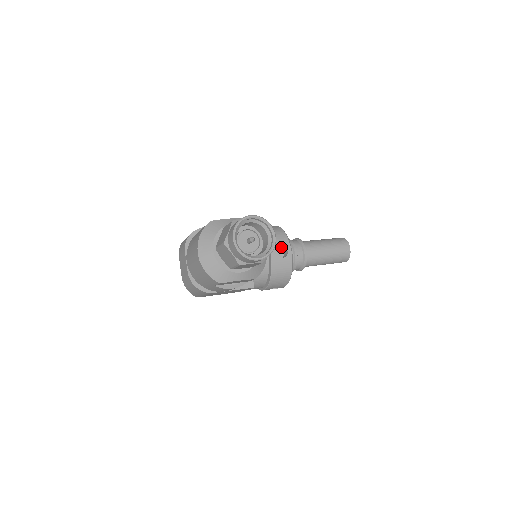
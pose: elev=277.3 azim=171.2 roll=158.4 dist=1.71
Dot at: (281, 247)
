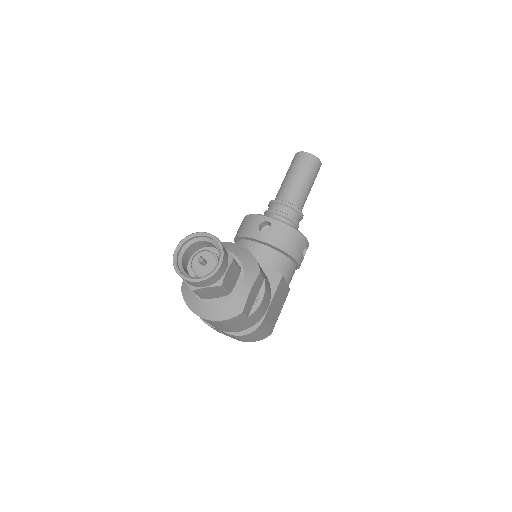
Dot at: (261, 226)
